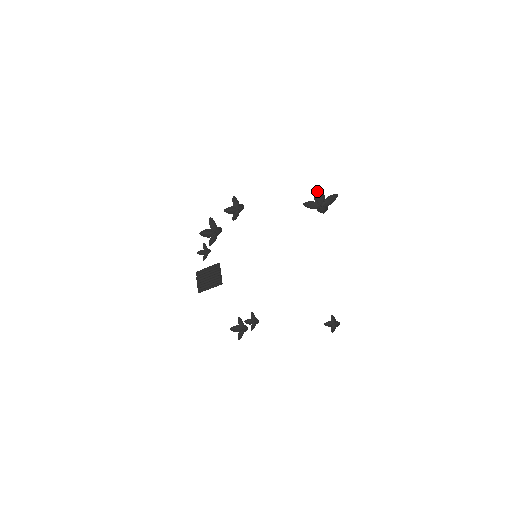
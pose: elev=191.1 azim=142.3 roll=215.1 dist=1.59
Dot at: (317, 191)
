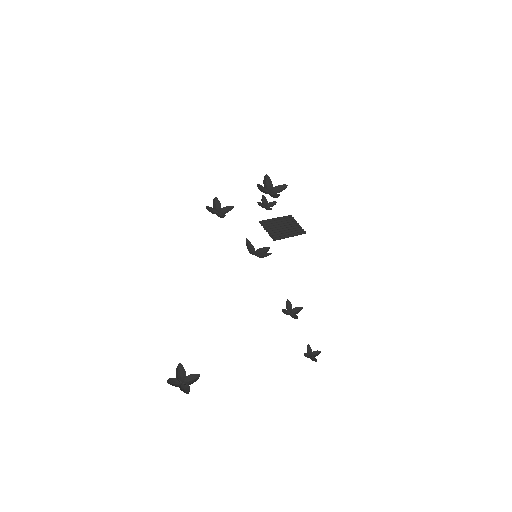
Dot at: (246, 243)
